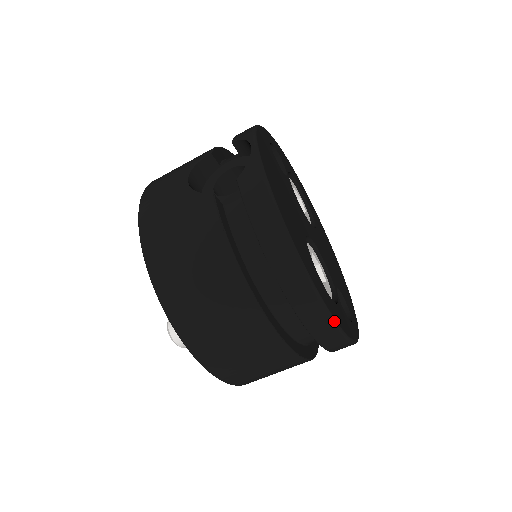
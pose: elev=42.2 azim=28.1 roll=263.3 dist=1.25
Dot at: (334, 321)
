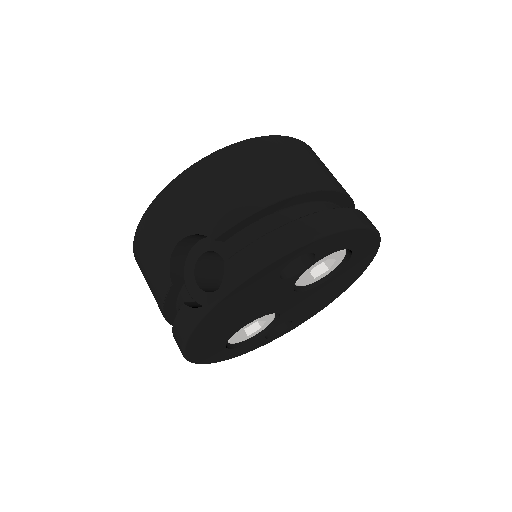
Dot at: occluded
